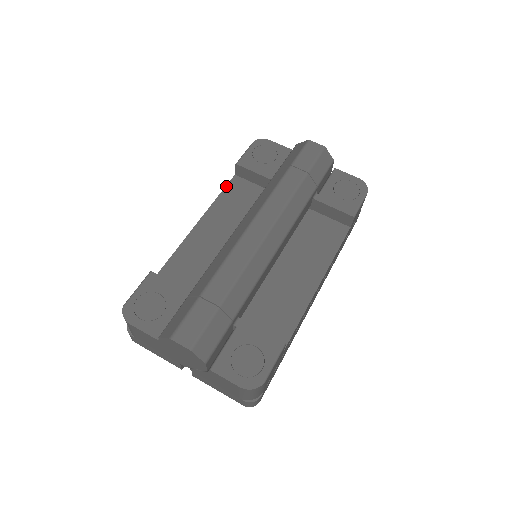
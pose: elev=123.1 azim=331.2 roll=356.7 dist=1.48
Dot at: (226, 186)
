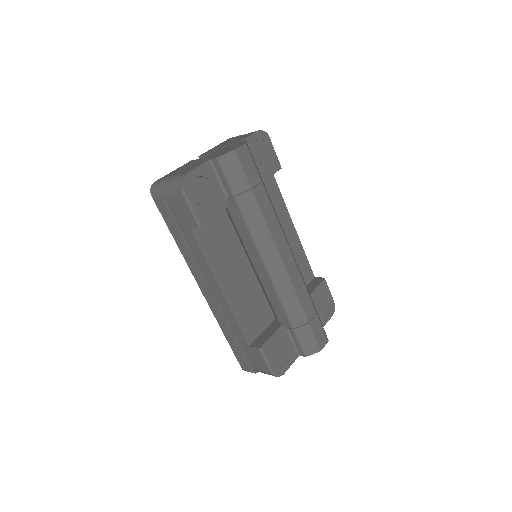
Dot at: (198, 245)
